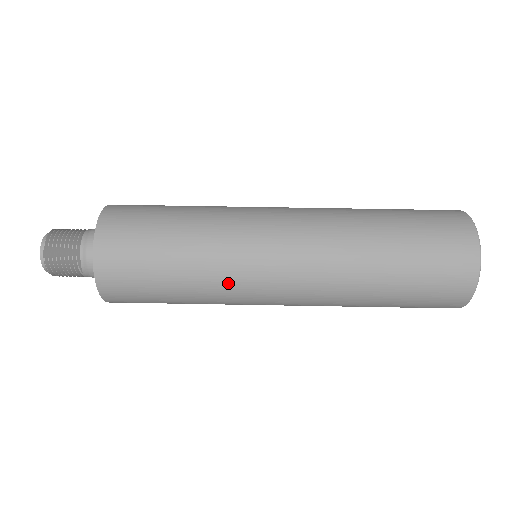
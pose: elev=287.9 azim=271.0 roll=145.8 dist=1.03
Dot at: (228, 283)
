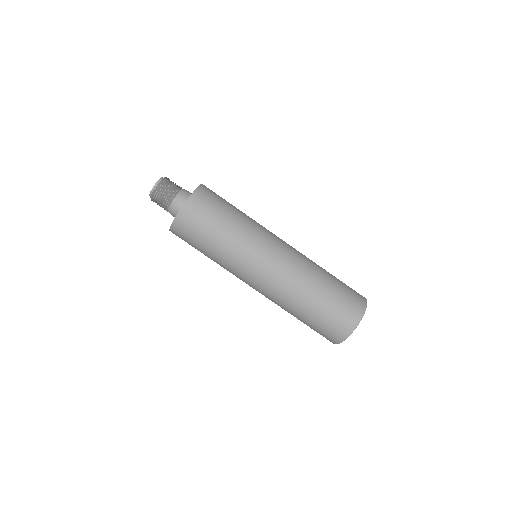
Dot at: (232, 267)
